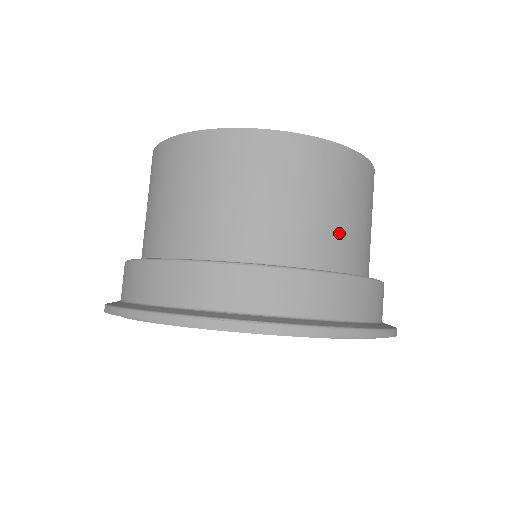
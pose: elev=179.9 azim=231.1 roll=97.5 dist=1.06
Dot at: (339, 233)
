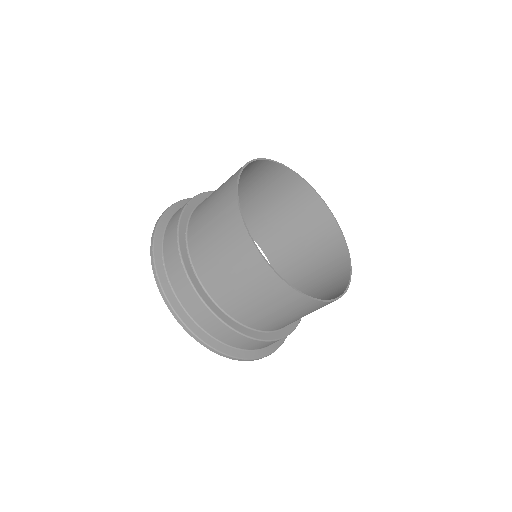
Dot at: (239, 301)
